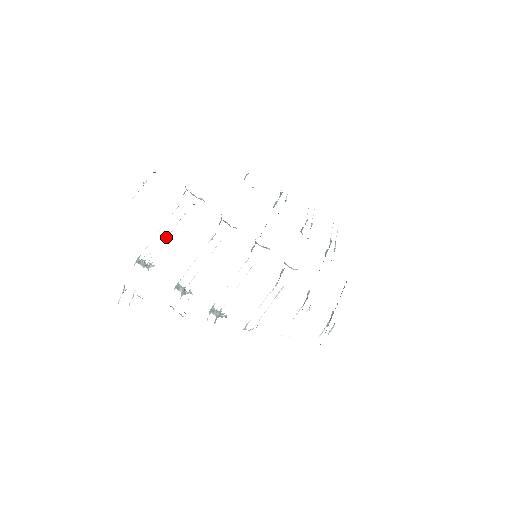
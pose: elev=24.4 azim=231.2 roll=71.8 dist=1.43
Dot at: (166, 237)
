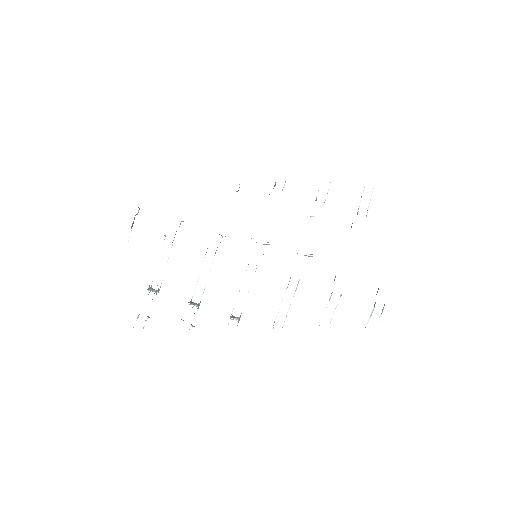
Dot at: occluded
